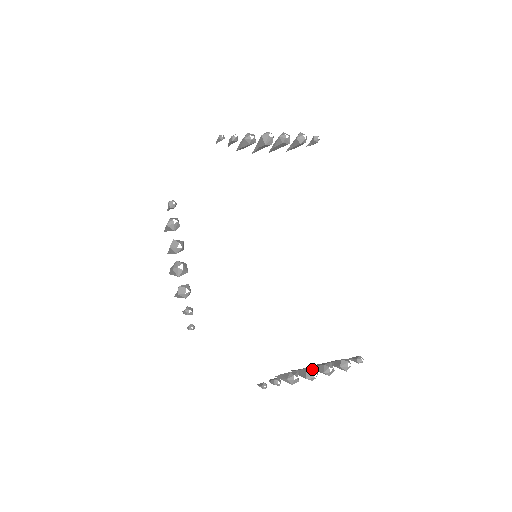
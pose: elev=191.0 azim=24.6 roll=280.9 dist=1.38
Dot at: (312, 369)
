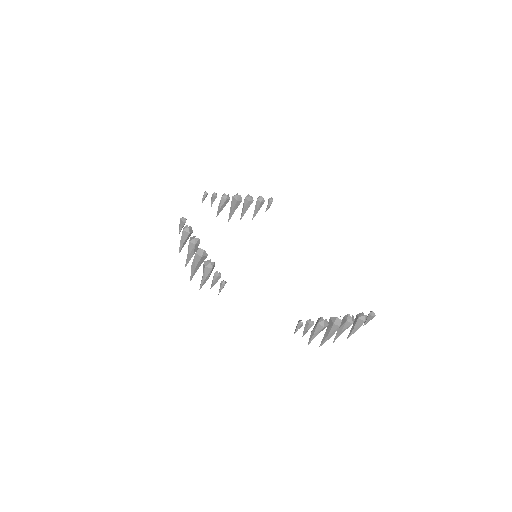
Dot at: (335, 317)
